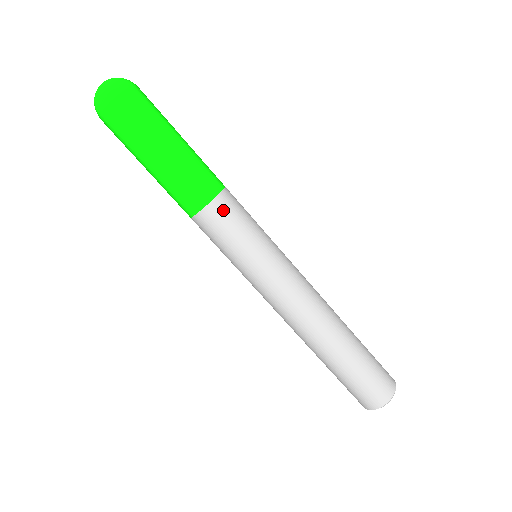
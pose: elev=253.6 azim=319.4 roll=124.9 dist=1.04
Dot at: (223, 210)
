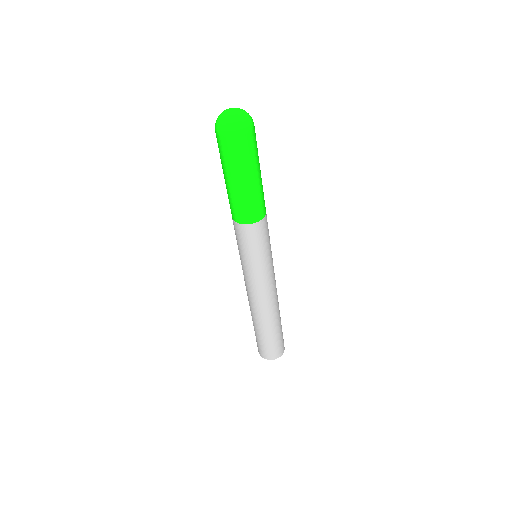
Dot at: (261, 229)
